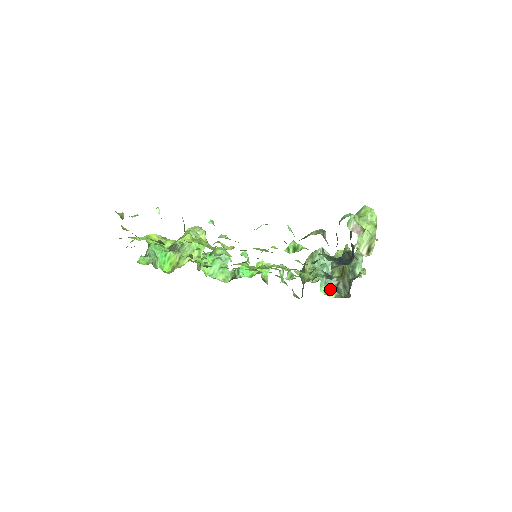
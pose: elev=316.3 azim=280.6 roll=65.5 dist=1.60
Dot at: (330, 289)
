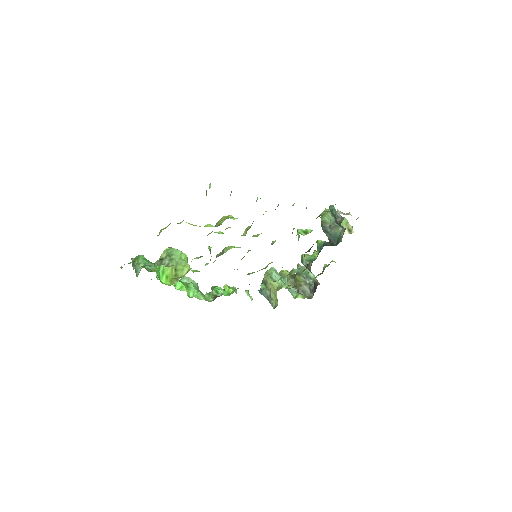
Dot at: (296, 294)
